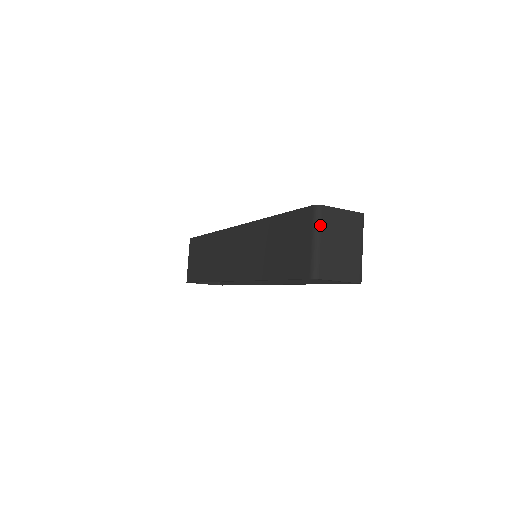
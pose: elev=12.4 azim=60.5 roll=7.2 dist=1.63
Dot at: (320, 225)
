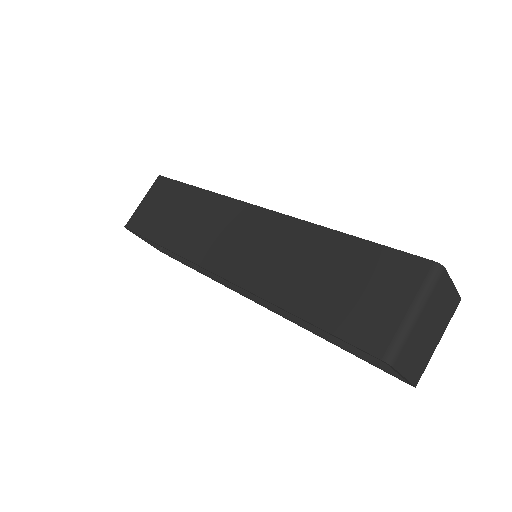
Dot at: (430, 294)
